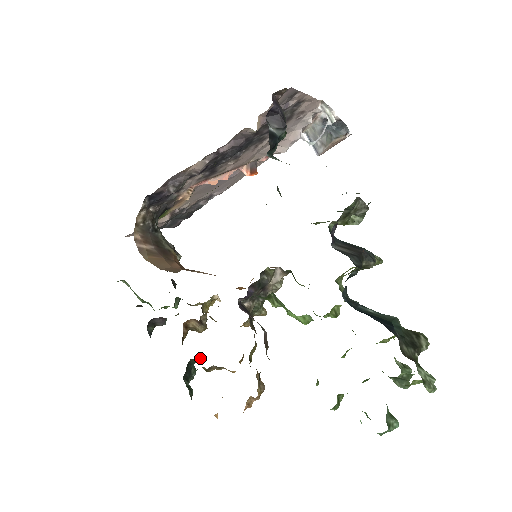
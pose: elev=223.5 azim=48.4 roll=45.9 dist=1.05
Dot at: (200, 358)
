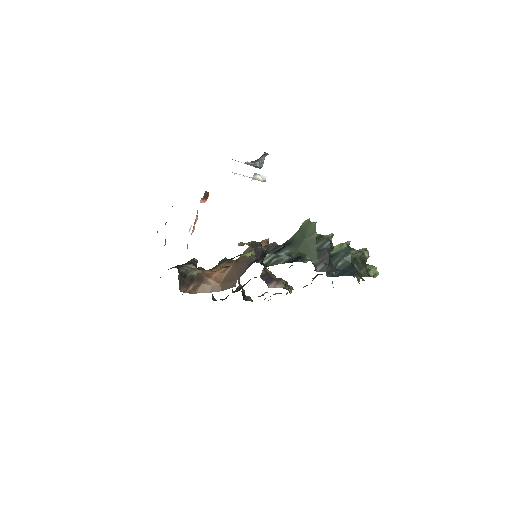
Dot at: occluded
